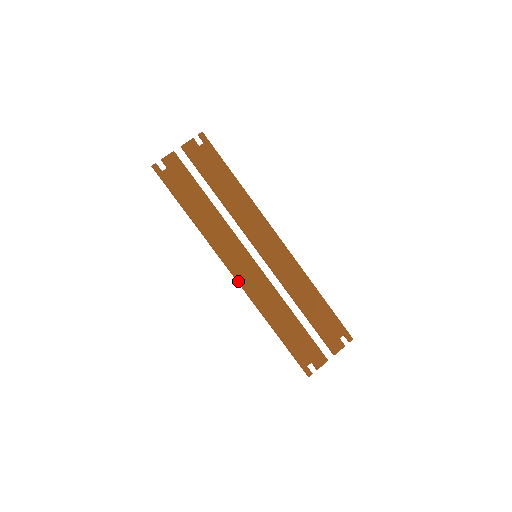
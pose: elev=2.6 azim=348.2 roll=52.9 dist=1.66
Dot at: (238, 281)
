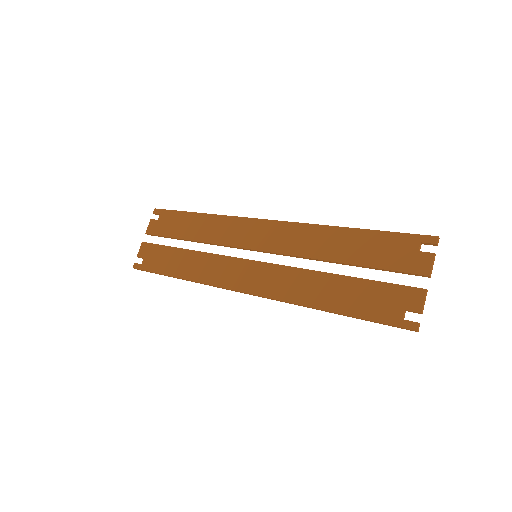
Dot at: (253, 294)
